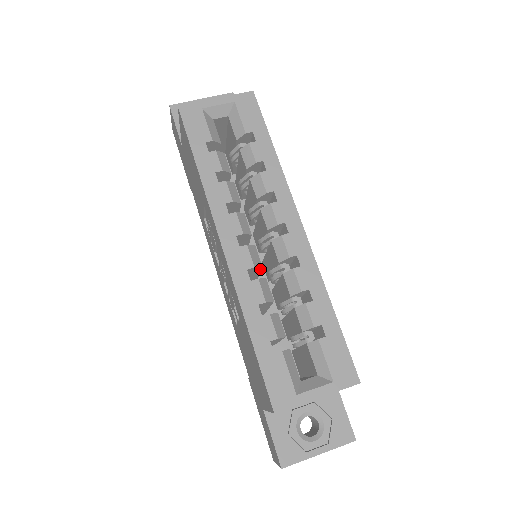
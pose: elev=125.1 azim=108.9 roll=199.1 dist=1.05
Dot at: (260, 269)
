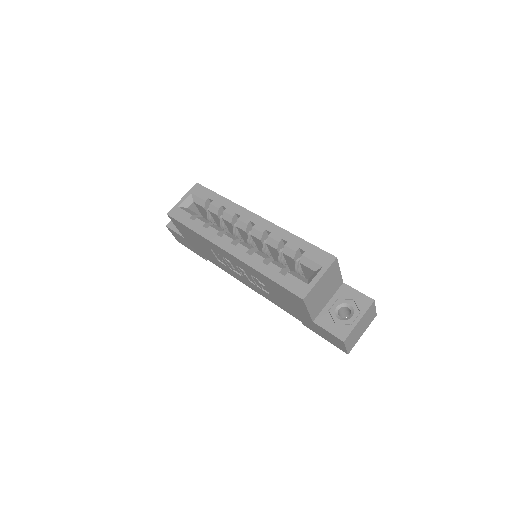
Dot at: (254, 250)
